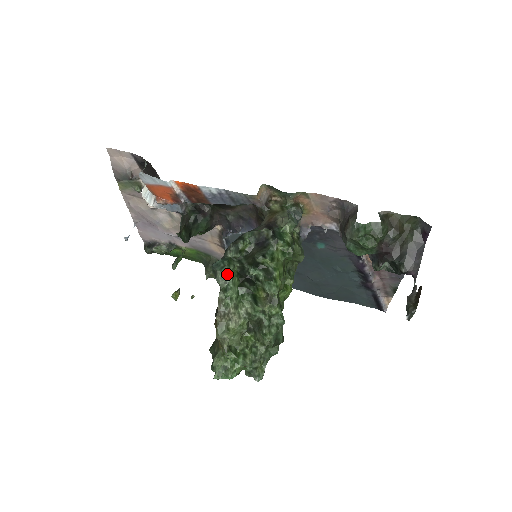
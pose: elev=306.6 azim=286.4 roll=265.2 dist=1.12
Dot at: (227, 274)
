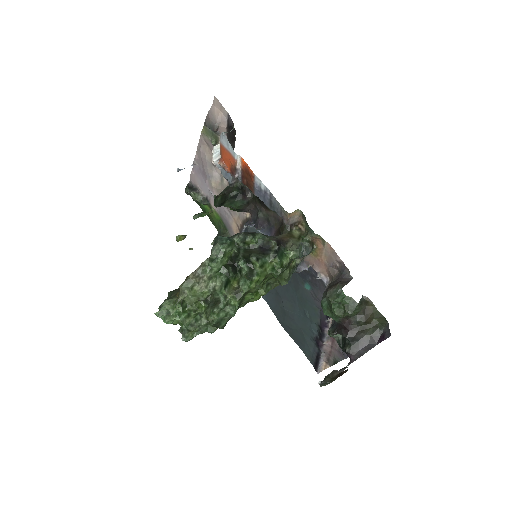
Dot at: (222, 250)
